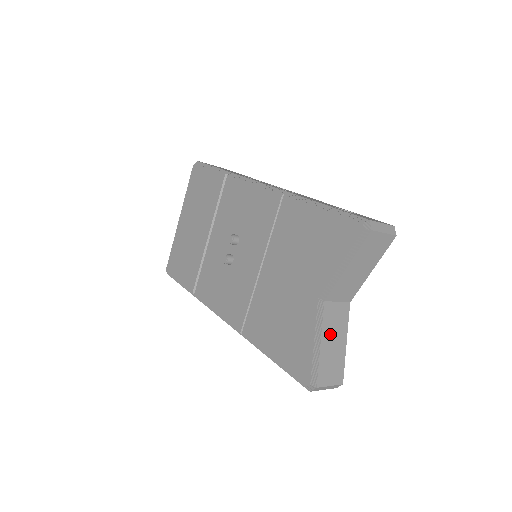
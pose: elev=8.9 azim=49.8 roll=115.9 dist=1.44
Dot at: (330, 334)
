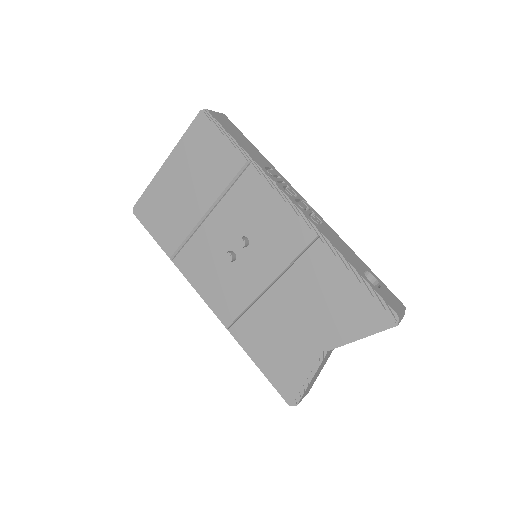
Dot at: (319, 369)
